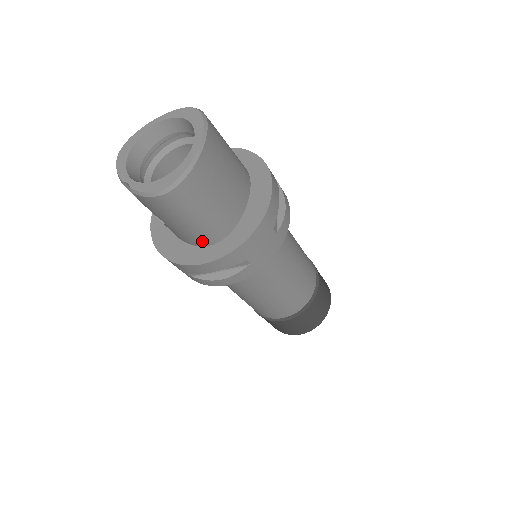
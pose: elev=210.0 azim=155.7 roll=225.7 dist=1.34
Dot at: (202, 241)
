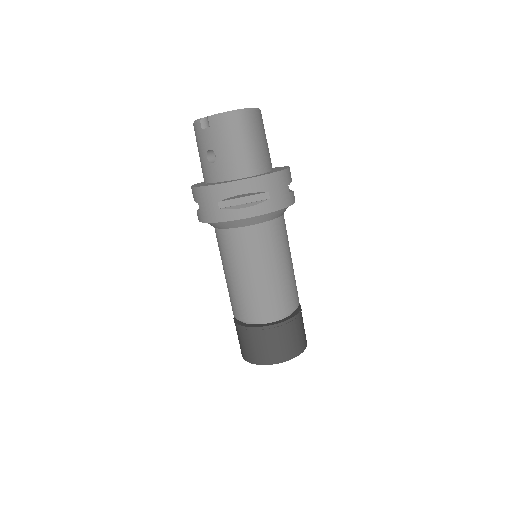
Dot at: (240, 172)
